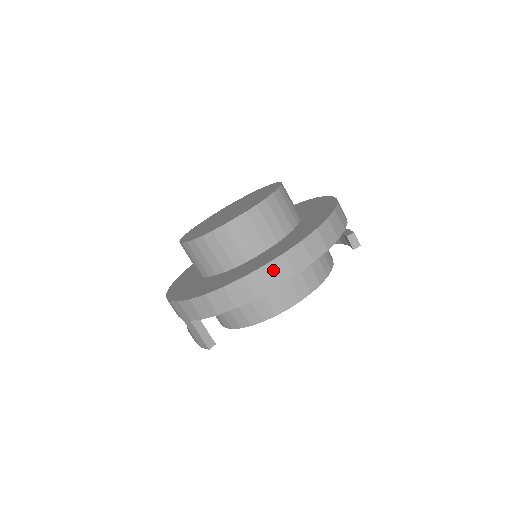
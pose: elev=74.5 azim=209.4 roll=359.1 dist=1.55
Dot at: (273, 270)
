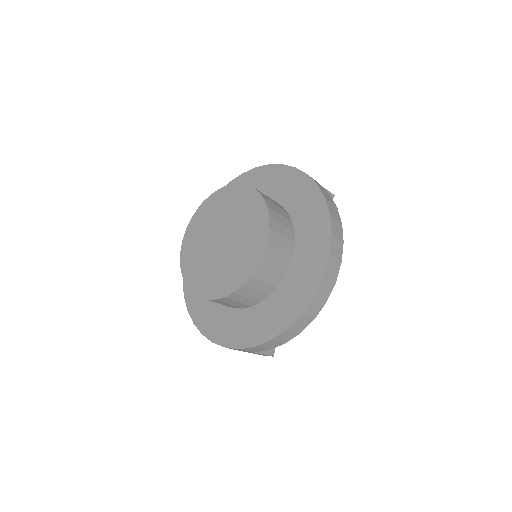
Dot at: (321, 293)
